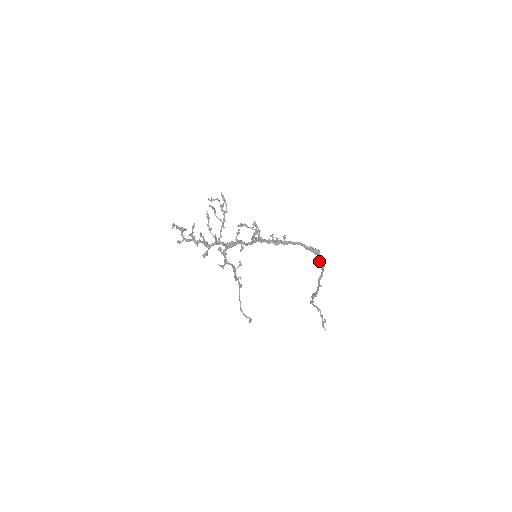
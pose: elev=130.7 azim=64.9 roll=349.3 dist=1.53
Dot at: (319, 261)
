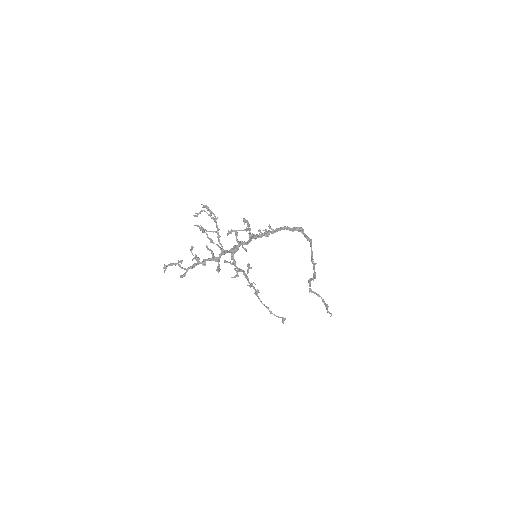
Dot at: (306, 237)
